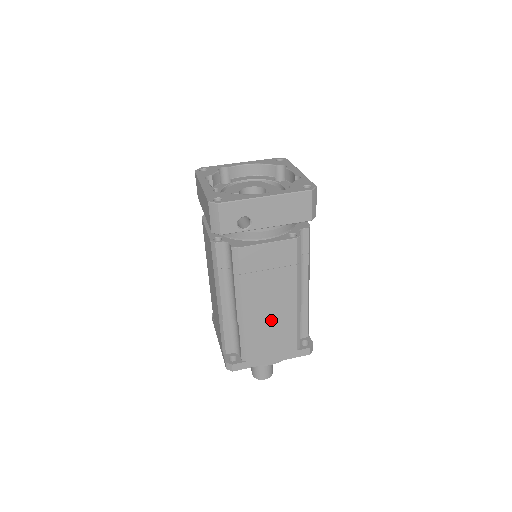
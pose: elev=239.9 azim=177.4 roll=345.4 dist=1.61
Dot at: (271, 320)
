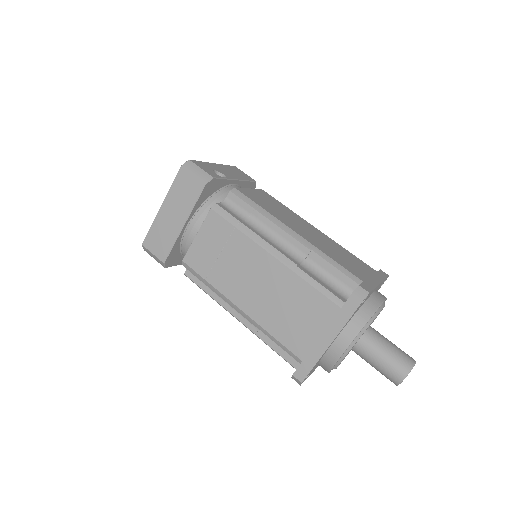
Dot at: (325, 244)
